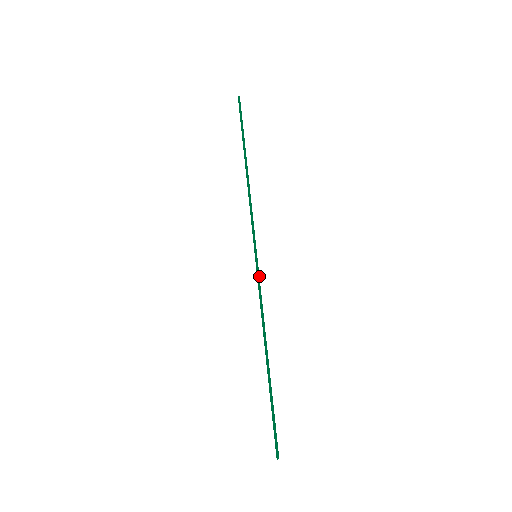
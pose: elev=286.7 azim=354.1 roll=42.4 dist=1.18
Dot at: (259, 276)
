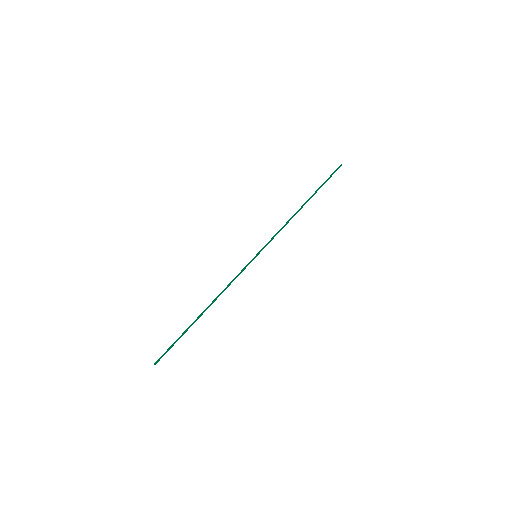
Dot at: occluded
